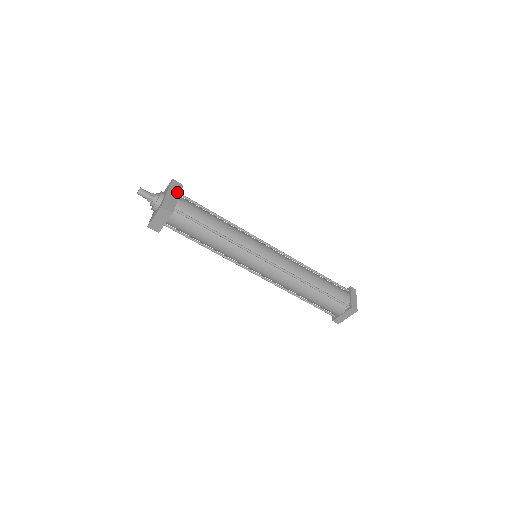
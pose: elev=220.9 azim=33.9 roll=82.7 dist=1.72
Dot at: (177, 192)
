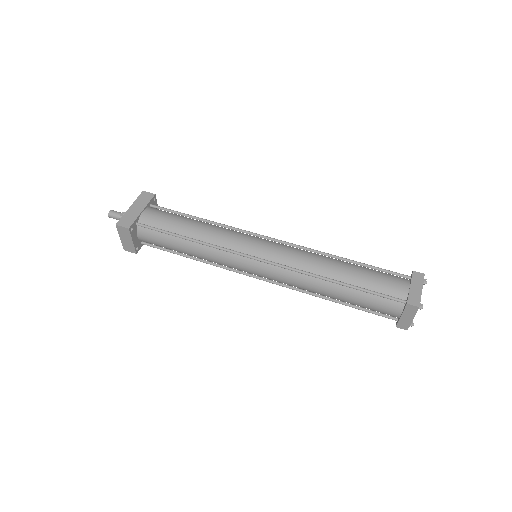
Dot at: (143, 204)
